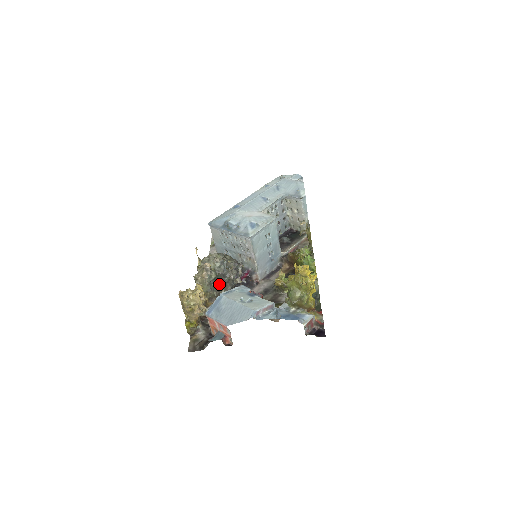
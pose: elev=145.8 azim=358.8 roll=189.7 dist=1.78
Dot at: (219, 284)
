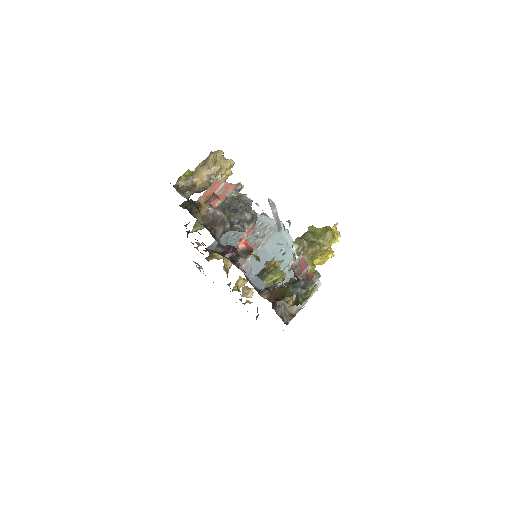
Dot at: (228, 209)
